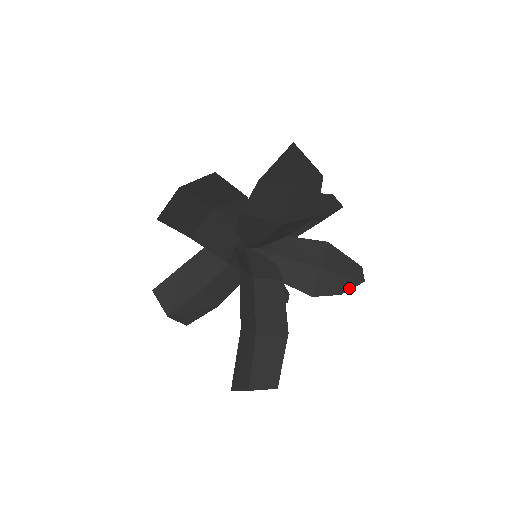
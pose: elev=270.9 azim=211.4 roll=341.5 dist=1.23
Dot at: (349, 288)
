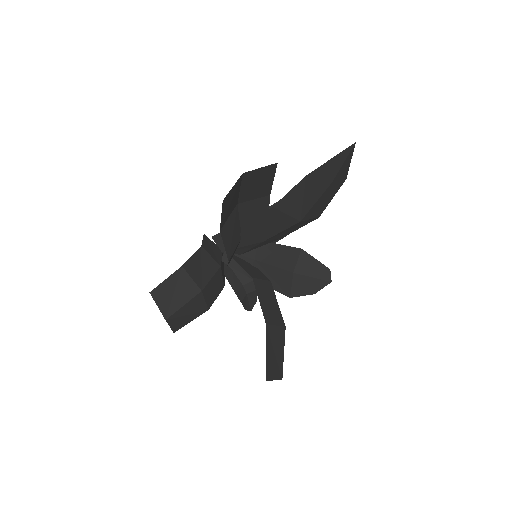
Dot at: (320, 288)
